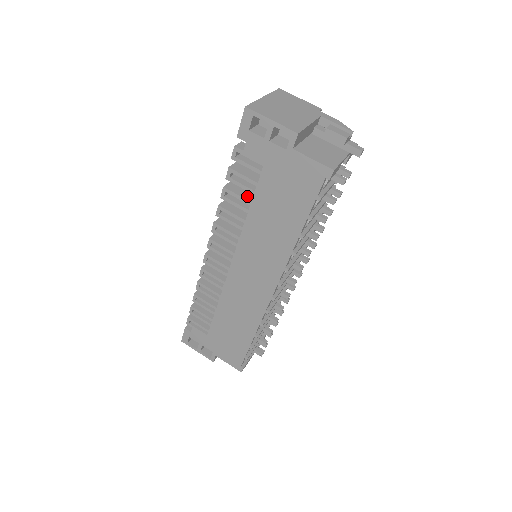
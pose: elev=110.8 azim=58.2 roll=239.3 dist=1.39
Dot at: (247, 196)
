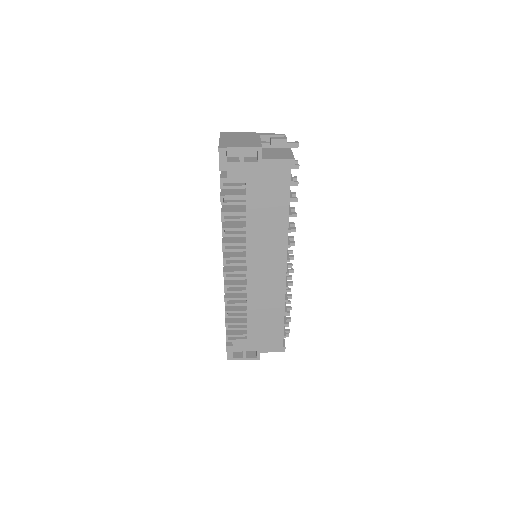
Dot at: (240, 210)
